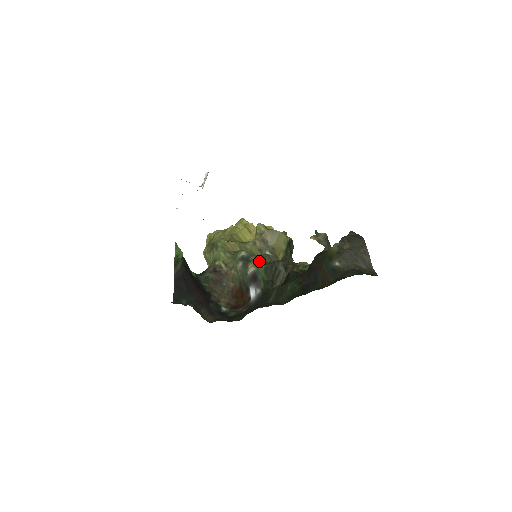
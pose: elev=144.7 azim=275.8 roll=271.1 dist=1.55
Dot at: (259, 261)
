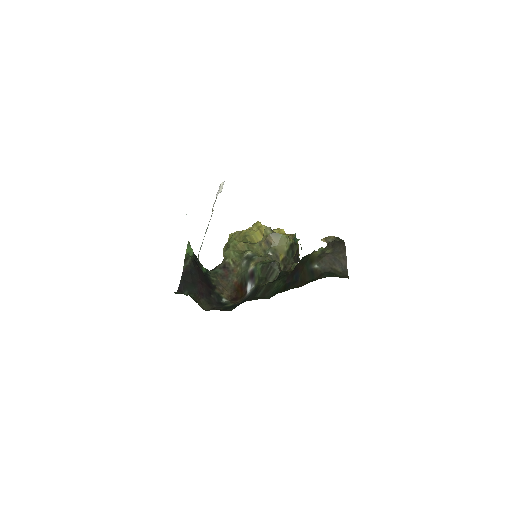
Dot at: (260, 260)
